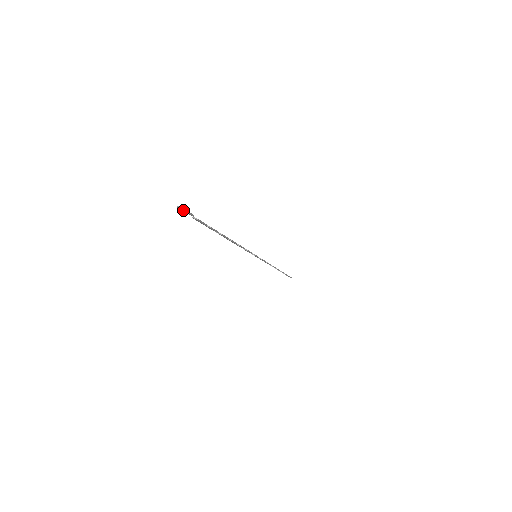
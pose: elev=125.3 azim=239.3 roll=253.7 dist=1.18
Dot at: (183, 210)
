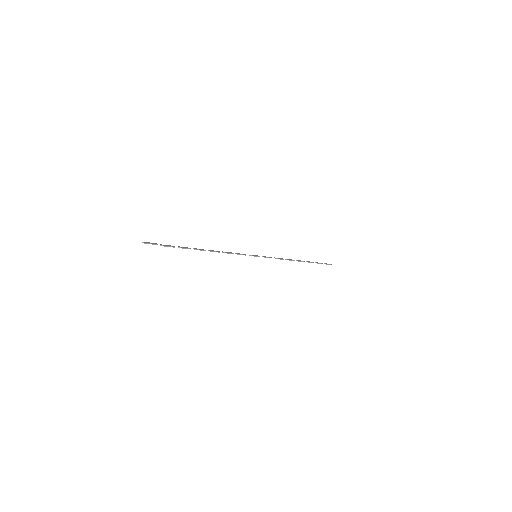
Dot at: occluded
